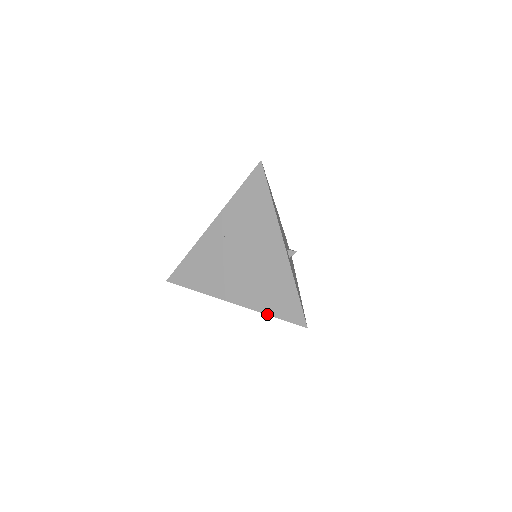
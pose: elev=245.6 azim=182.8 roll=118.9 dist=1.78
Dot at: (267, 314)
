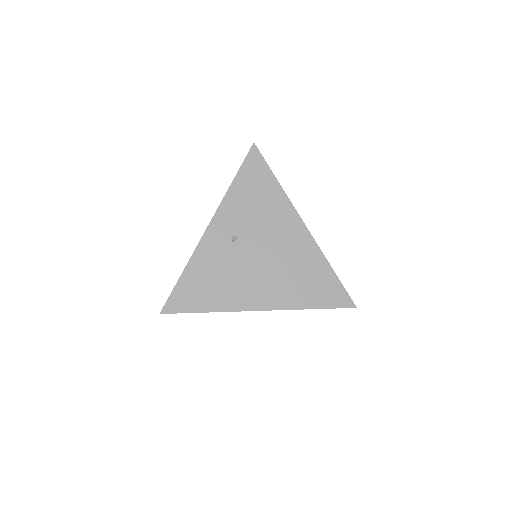
Dot at: (307, 308)
